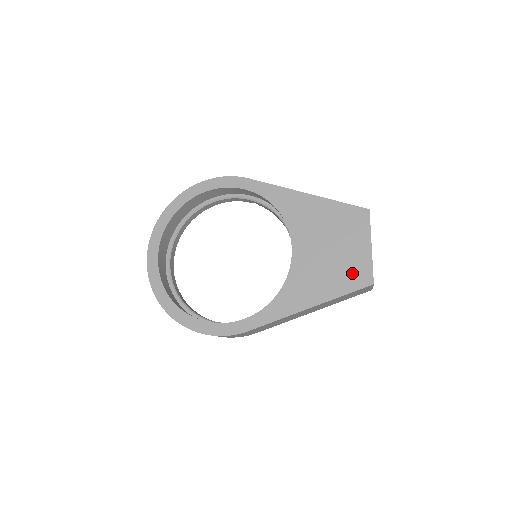
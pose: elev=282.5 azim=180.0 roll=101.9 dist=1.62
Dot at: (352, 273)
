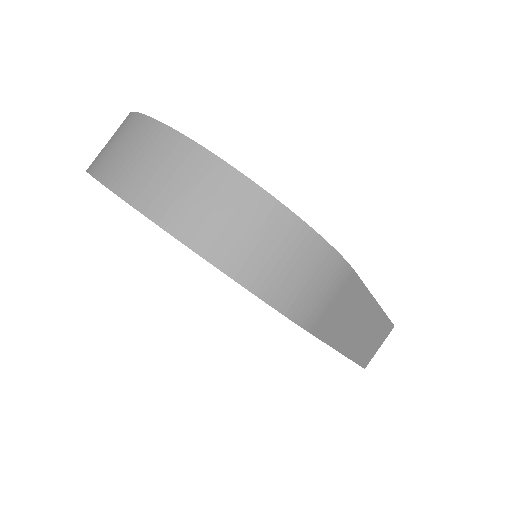
Dot at: occluded
